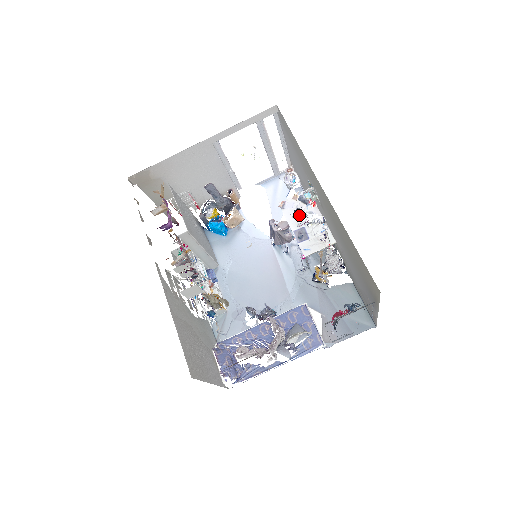
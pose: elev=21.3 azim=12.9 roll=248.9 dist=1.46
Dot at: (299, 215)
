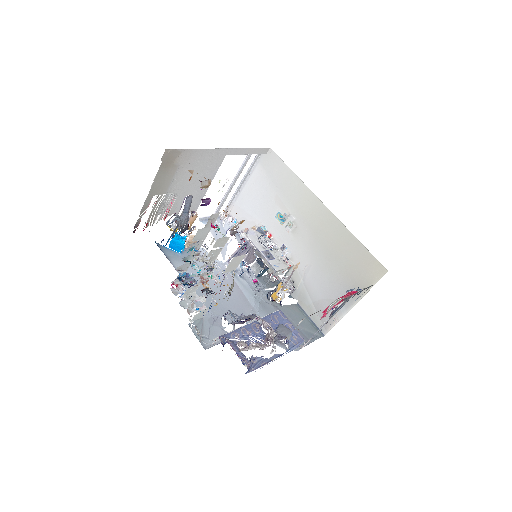
Dot at: (261, 241)
